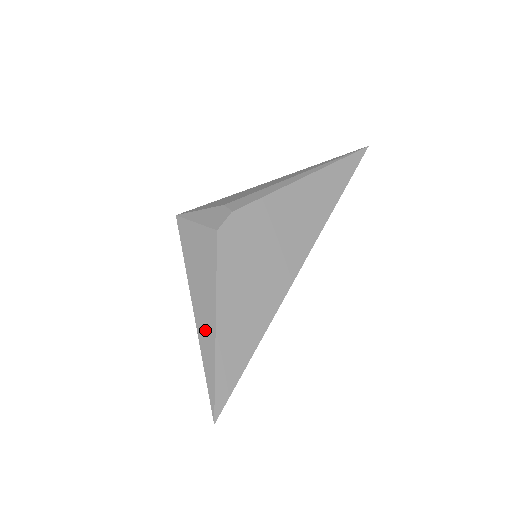
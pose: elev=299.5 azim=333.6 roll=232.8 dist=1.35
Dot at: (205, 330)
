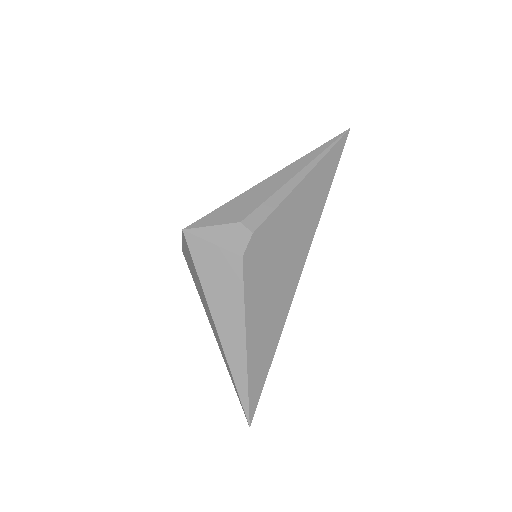
Dot at: (233, 350)
